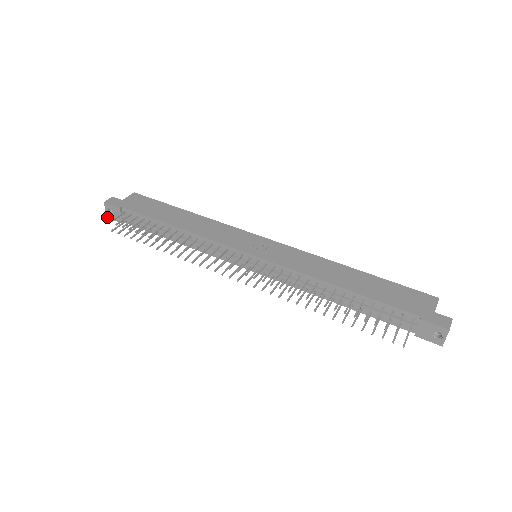
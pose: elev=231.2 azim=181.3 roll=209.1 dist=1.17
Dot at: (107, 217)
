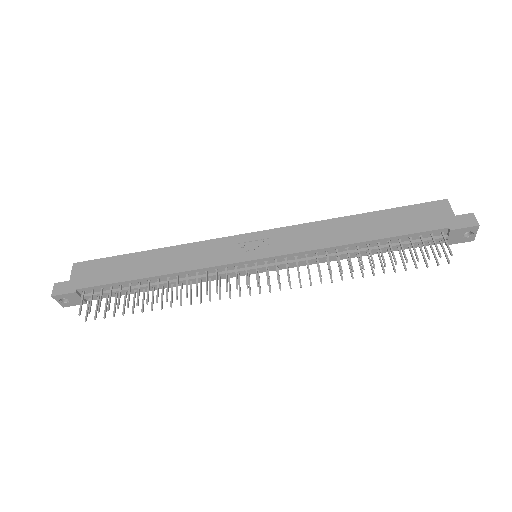
Dot at: (63, 307)
